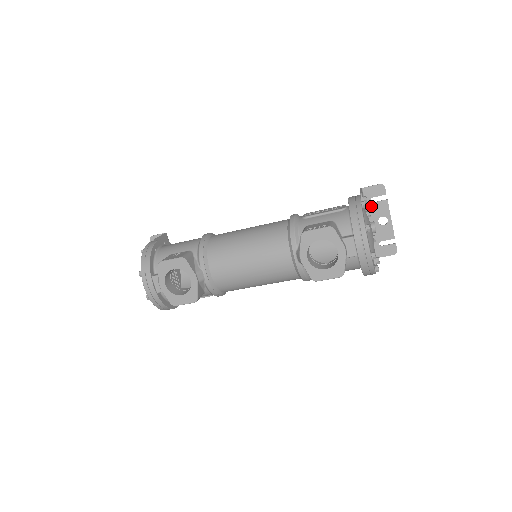
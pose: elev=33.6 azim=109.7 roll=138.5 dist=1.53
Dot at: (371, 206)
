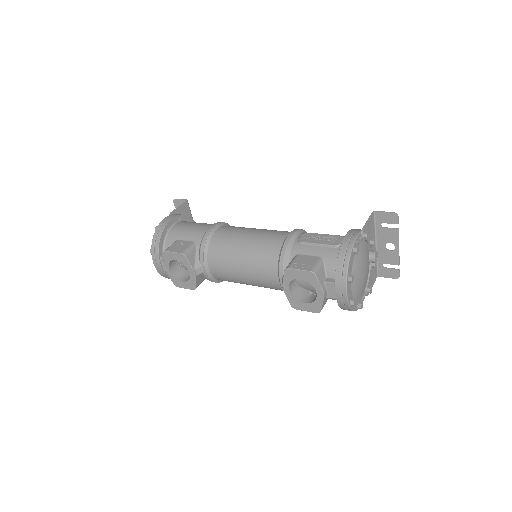
Dot at: (381, 230)
